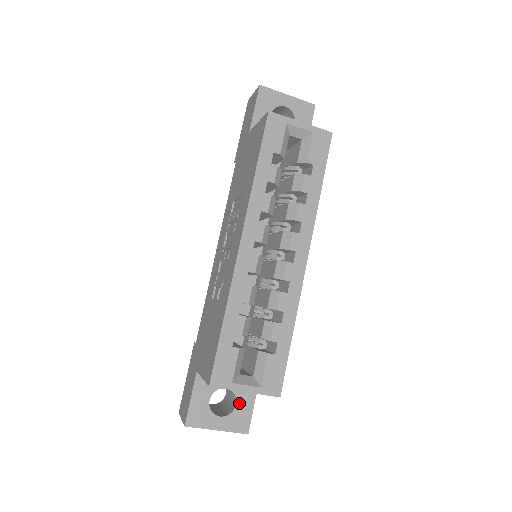
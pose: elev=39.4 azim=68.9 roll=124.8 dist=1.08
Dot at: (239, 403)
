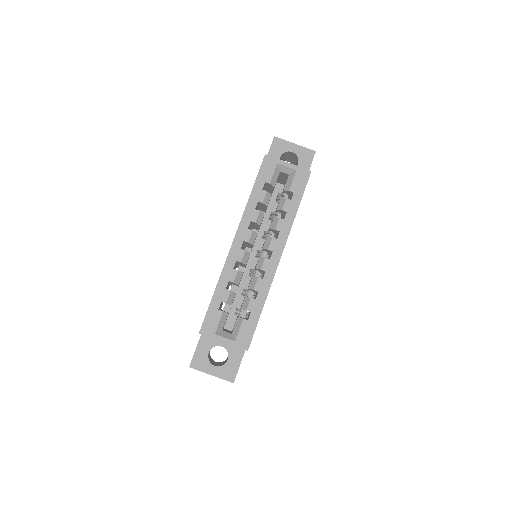
Dot at: (230, 359)
